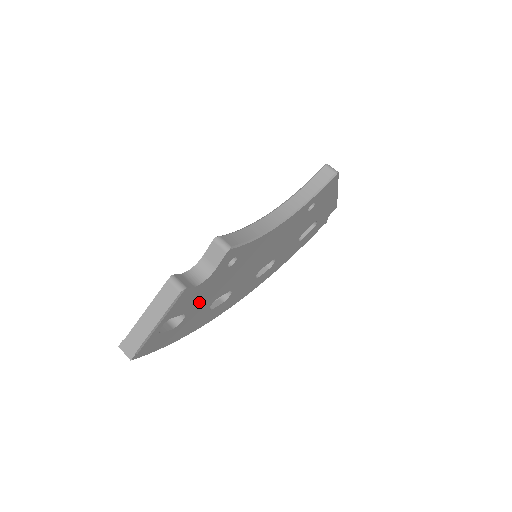
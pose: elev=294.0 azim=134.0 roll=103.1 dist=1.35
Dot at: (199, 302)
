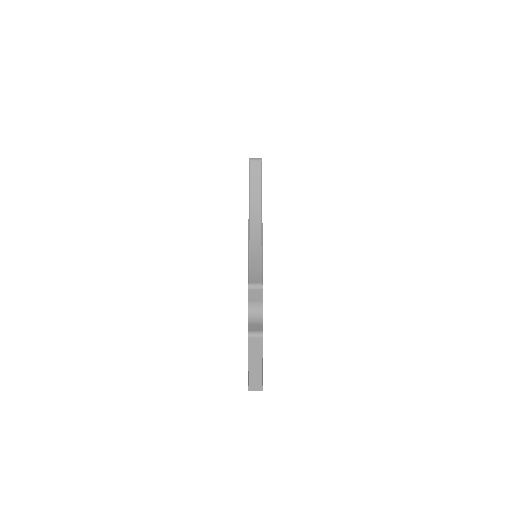
Dot at: occluded
